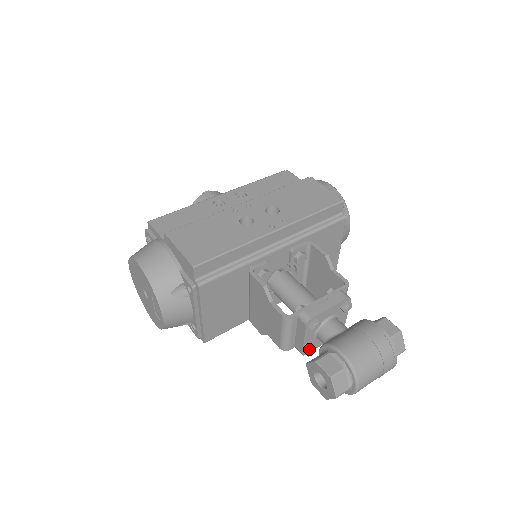
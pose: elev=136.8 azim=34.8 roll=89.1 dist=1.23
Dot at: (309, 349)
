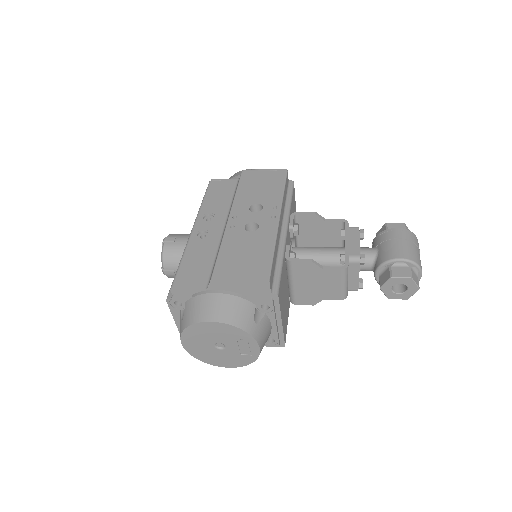
Dot at: (361, 282)
